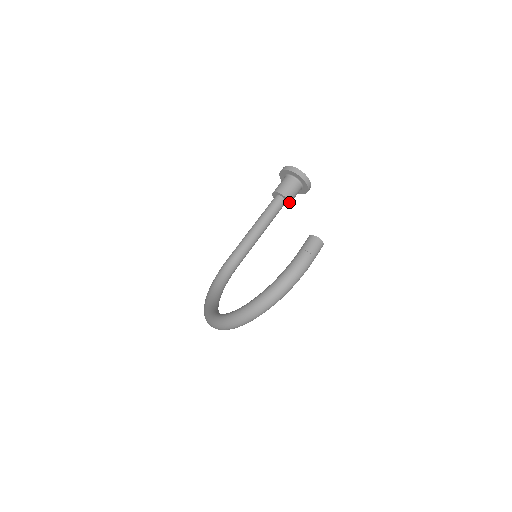
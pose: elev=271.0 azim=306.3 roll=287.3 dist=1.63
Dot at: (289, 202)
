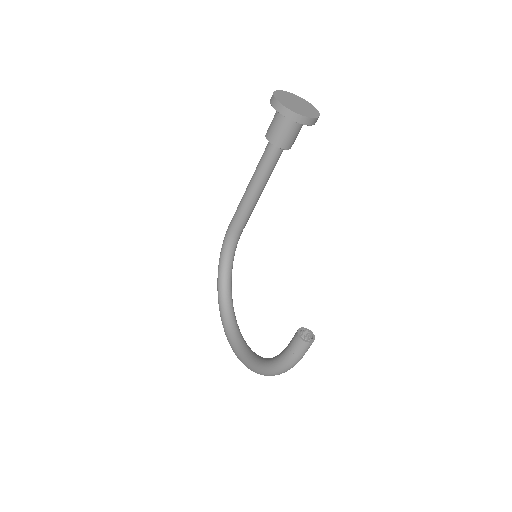
Dot at: (290, 148)
